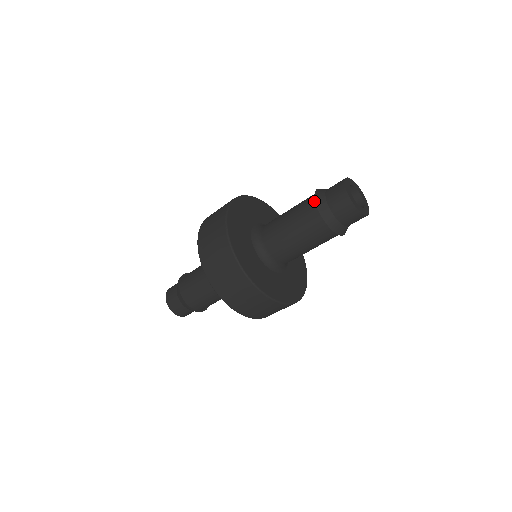
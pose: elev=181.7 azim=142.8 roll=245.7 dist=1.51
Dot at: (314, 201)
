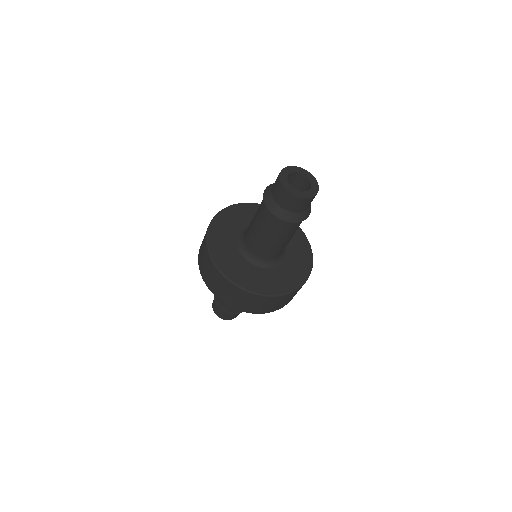
Dot at: (265, 201)
